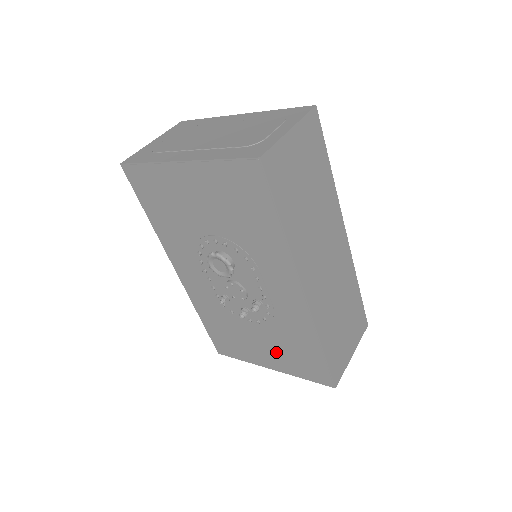
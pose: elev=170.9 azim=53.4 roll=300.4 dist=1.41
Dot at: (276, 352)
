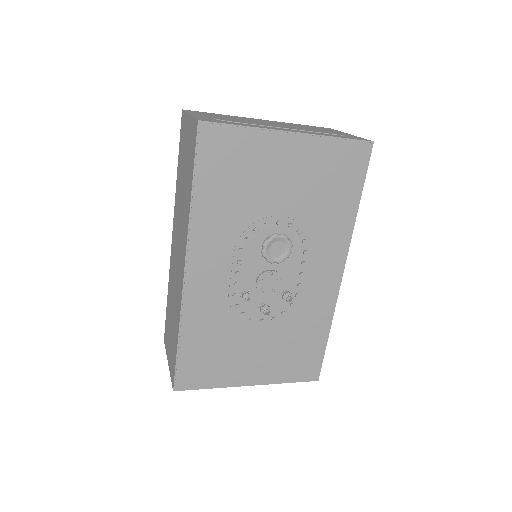
Dot at: (272, 356)
